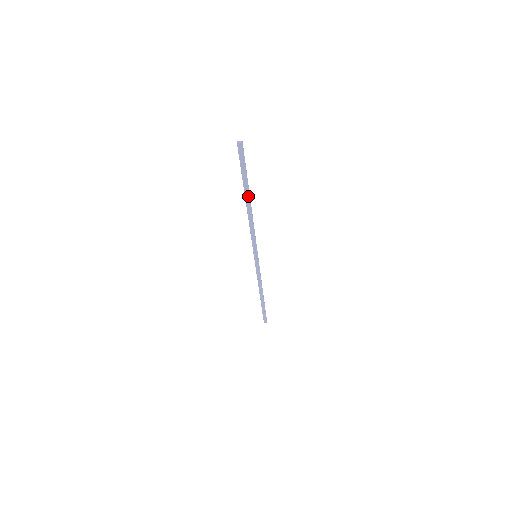
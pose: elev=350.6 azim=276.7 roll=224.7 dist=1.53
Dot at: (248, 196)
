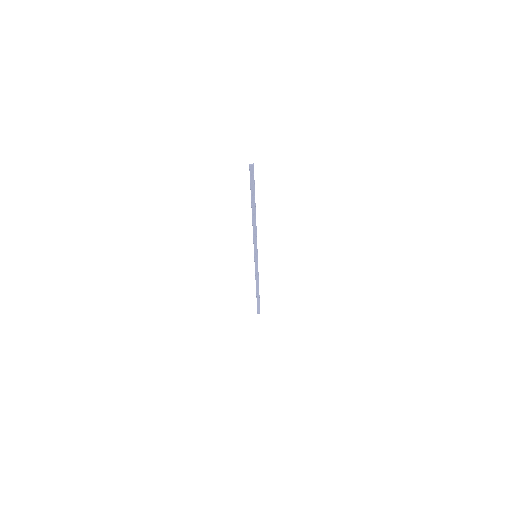
Dot at: (254, 207)
